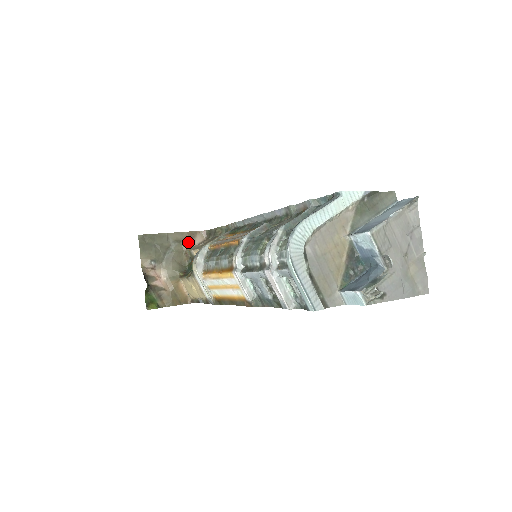
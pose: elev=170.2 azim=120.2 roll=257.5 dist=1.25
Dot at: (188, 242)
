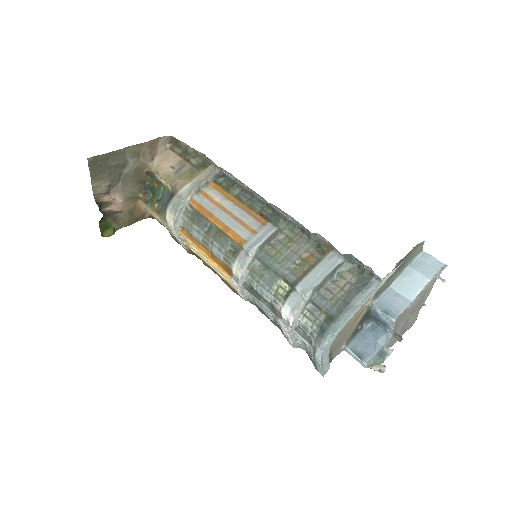
Dot at: (149, 156)
